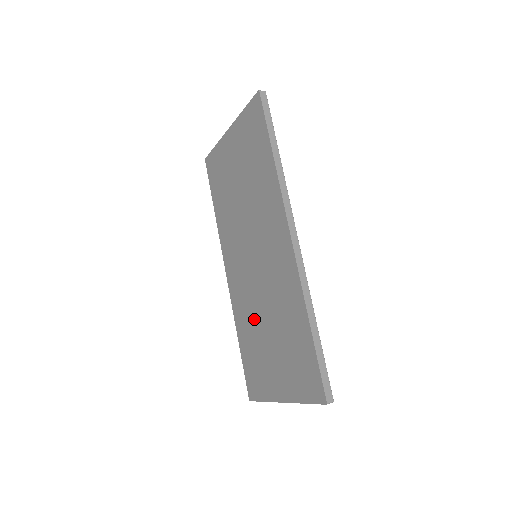
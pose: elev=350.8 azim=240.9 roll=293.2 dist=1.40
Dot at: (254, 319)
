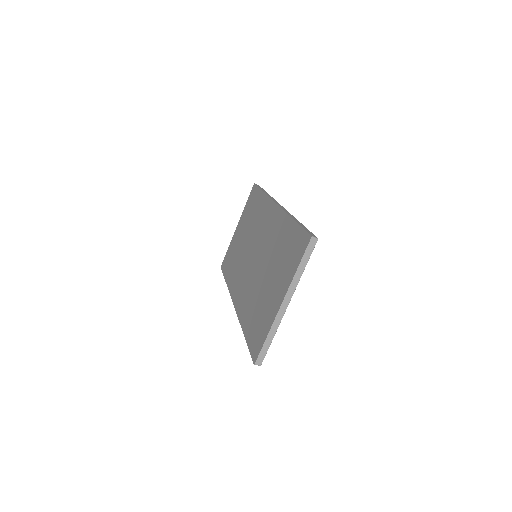
Dot at: (256, 291)
